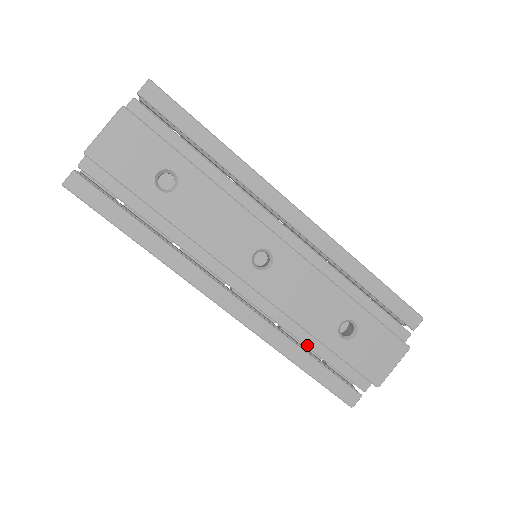
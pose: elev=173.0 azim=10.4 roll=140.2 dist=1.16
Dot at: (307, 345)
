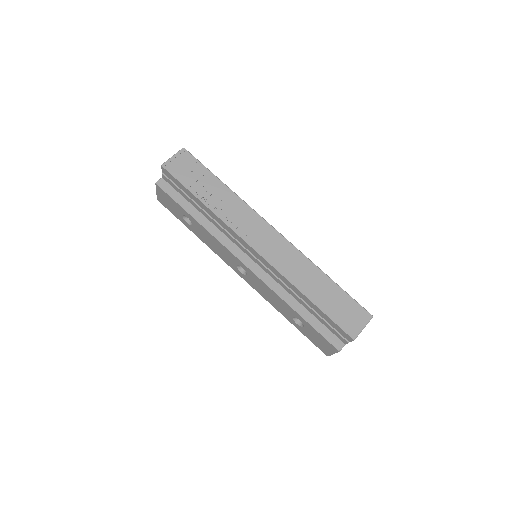
Dot at: occluded
